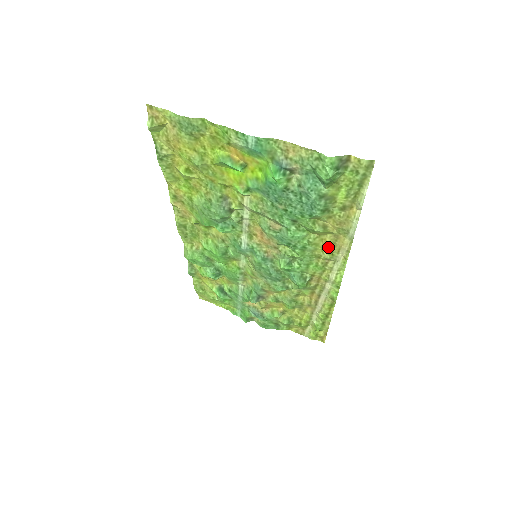
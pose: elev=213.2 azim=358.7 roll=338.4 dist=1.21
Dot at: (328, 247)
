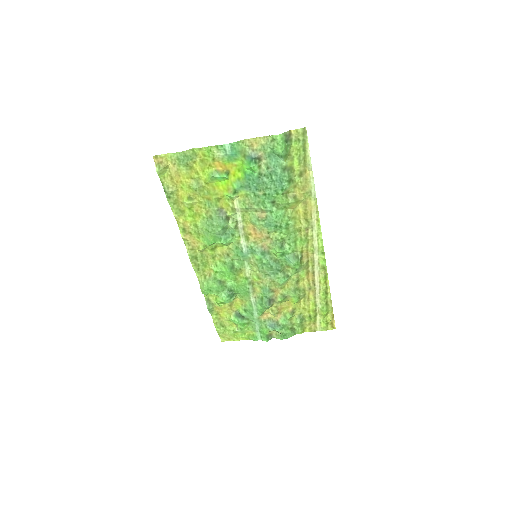
Dot at: (303, 216)
